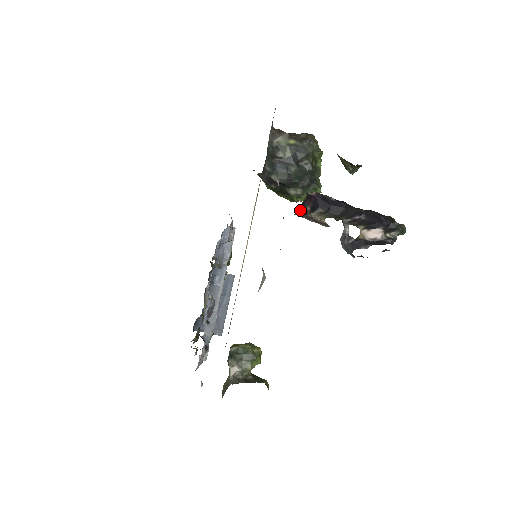
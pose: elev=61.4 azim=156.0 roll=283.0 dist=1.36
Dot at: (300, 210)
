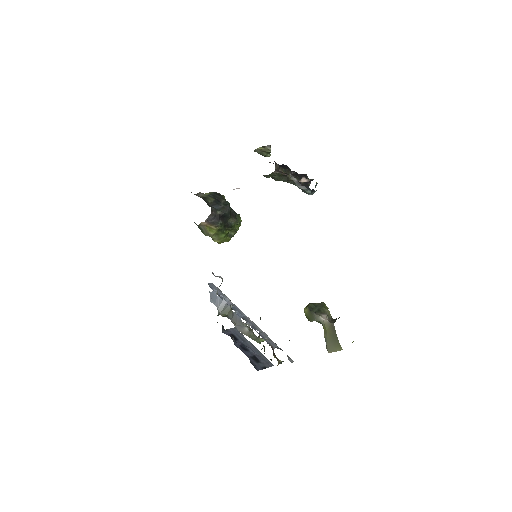
Dot at: (275, 168)
